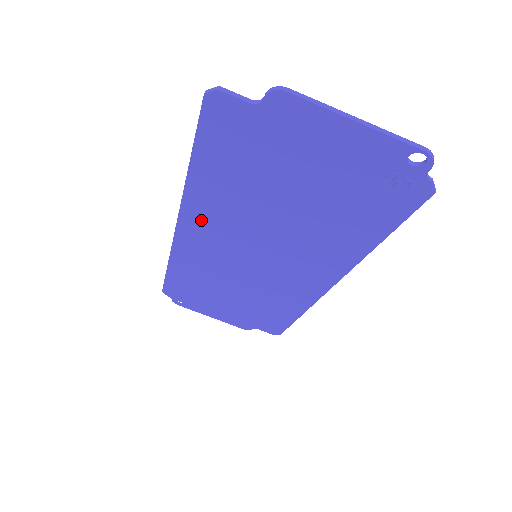
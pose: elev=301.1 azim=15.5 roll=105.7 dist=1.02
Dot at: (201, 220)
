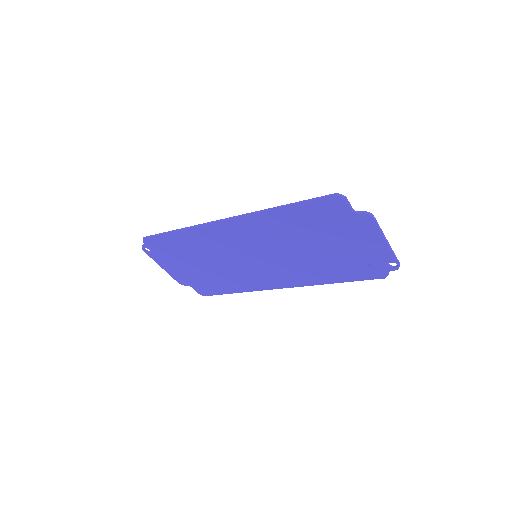
Dot at: (248, 227)
